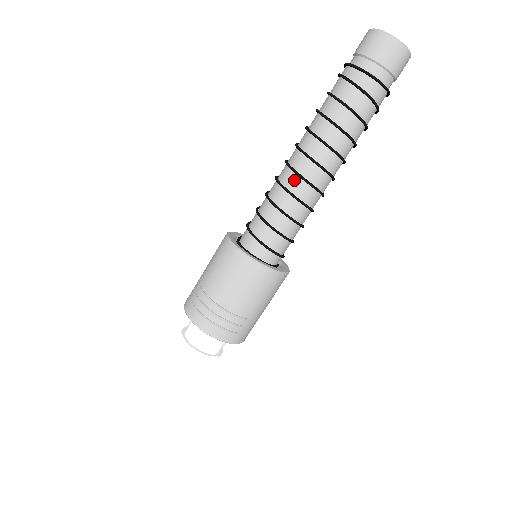
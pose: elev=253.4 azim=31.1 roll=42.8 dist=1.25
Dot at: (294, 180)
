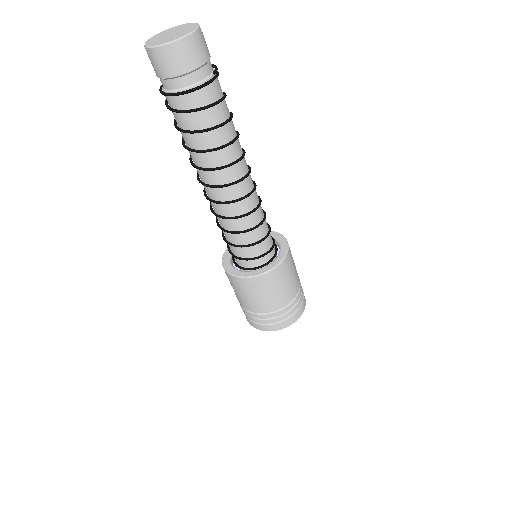
Dot at: (211, 203)
